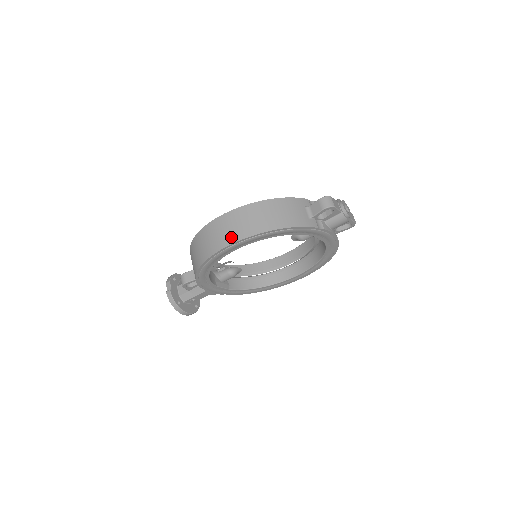
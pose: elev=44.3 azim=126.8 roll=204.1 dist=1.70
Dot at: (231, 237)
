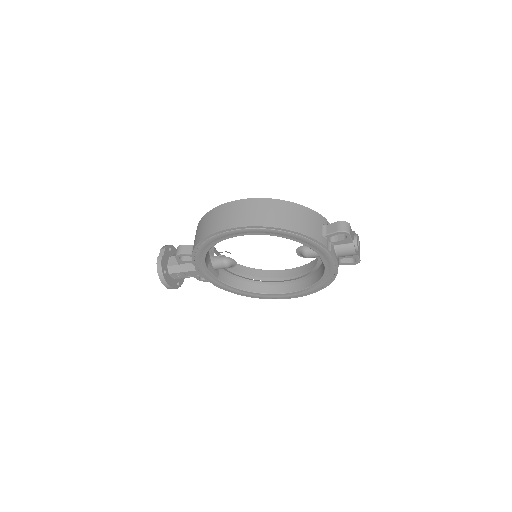
Dot at: (245, 220)
